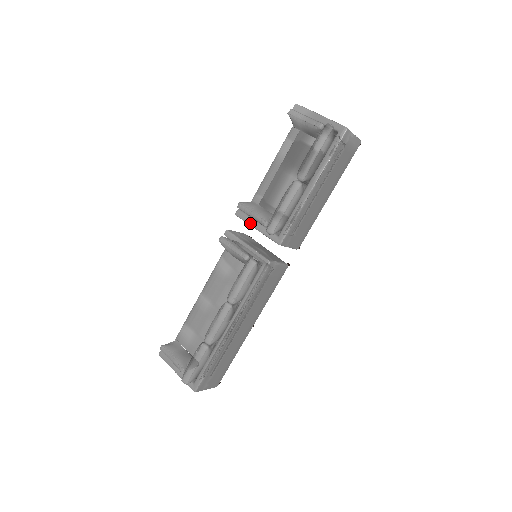
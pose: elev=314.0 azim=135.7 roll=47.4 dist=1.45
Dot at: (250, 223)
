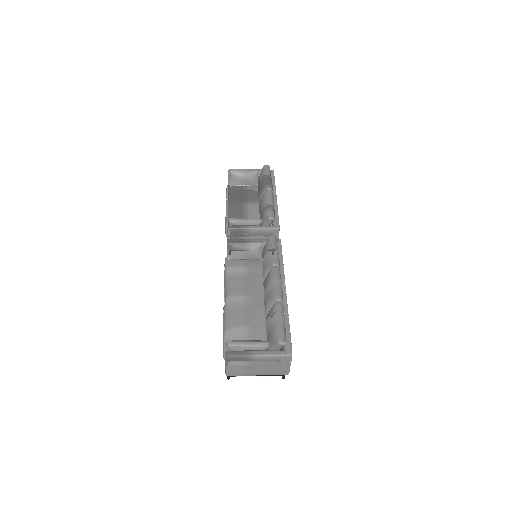
Dot at: (246, 227)
